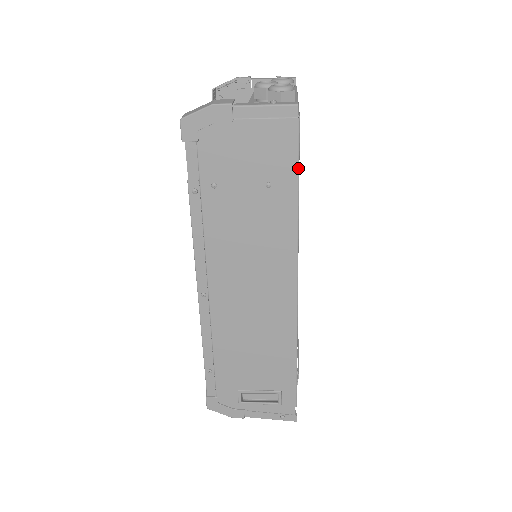
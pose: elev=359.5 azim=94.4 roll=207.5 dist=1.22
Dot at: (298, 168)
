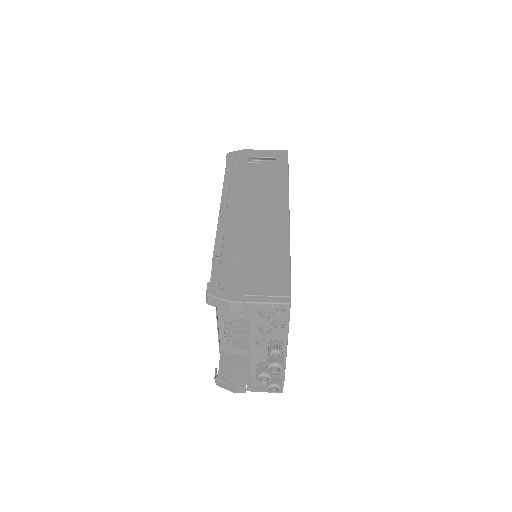
Dot at: occluded
